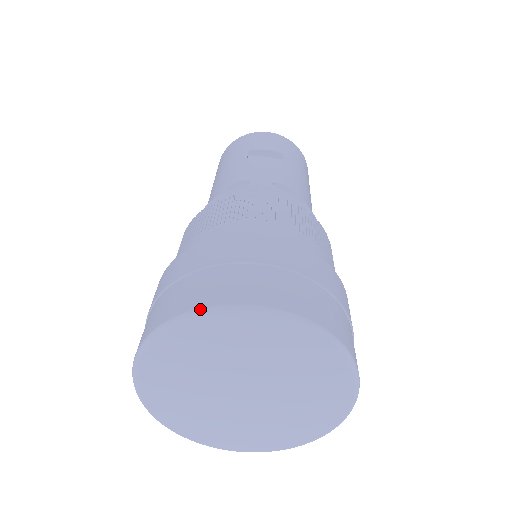
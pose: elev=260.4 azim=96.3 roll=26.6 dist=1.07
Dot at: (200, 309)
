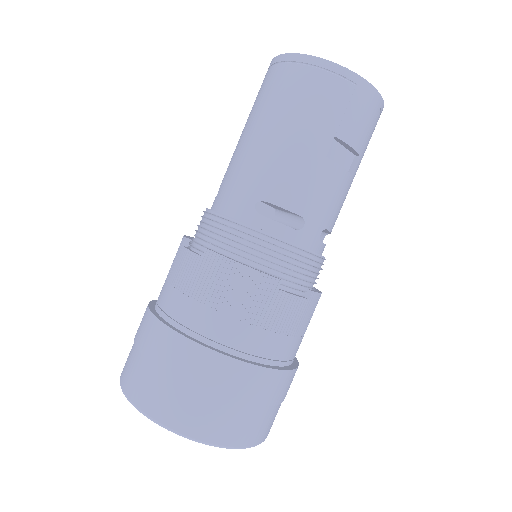
Dot at: (210, 444)
